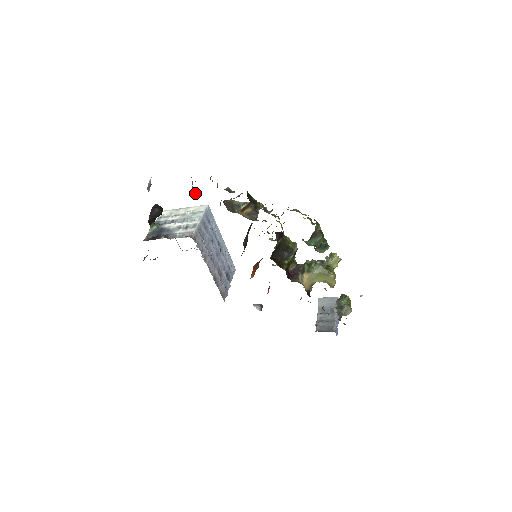
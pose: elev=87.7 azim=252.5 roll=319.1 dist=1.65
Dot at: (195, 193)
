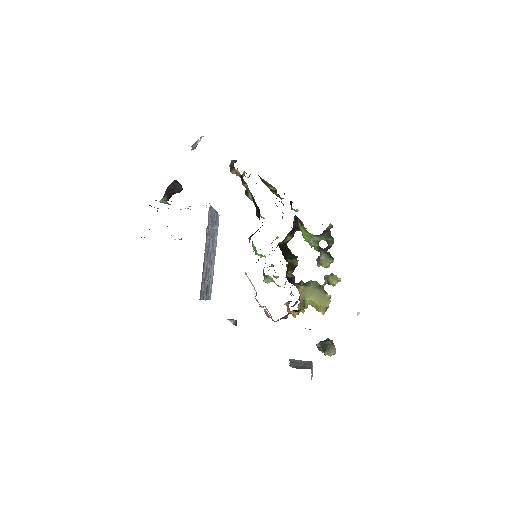
Dot at: (235, 161)
